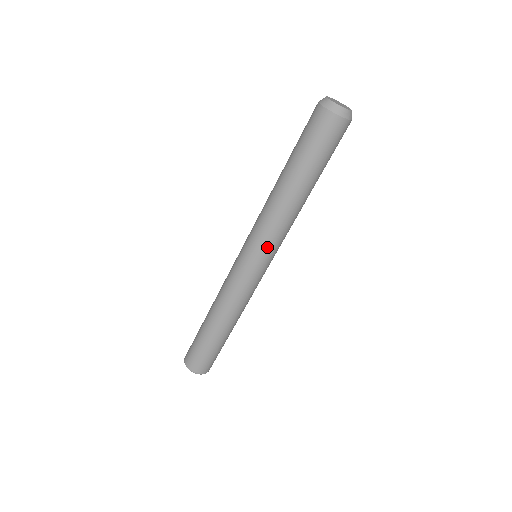
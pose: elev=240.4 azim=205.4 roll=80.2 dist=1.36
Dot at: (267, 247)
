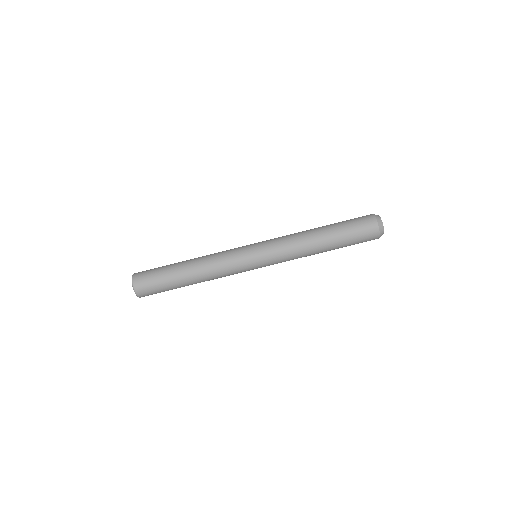
Dot at: (270, 244)
